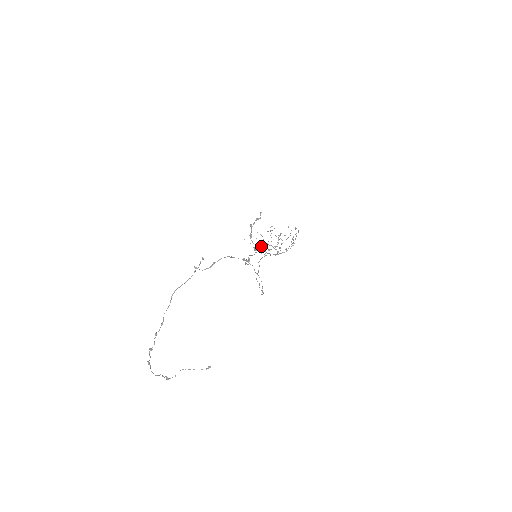
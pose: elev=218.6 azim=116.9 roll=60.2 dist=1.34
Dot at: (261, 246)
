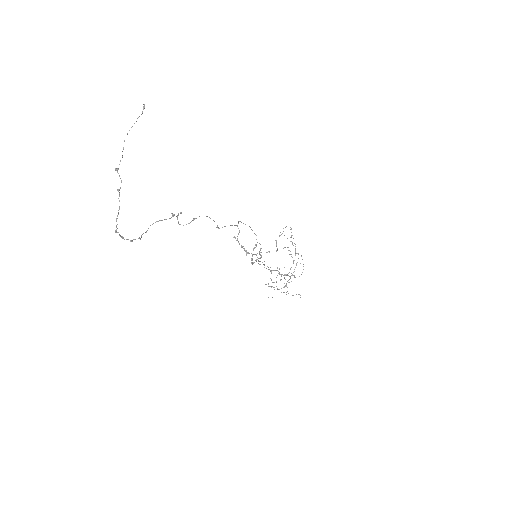
Dot at: occluded
